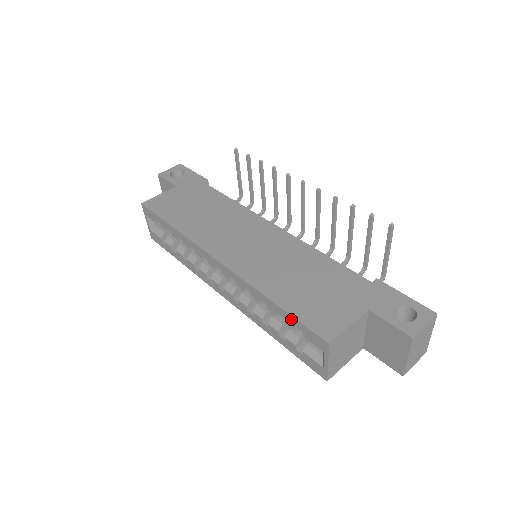
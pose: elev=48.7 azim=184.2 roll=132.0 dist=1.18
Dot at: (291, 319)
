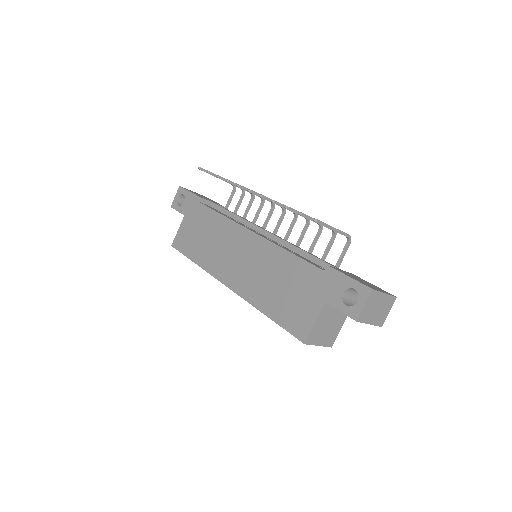
Dot at: (281, 325)
